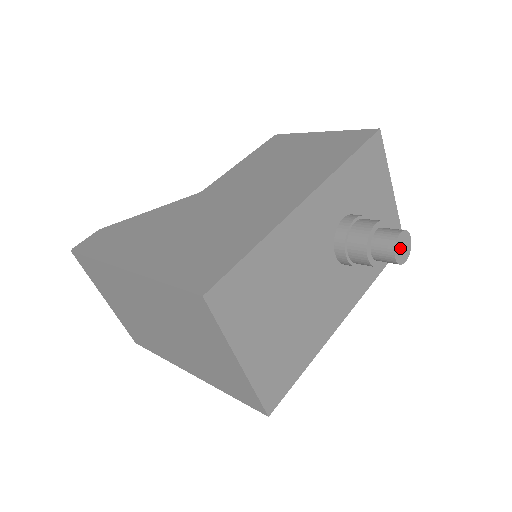
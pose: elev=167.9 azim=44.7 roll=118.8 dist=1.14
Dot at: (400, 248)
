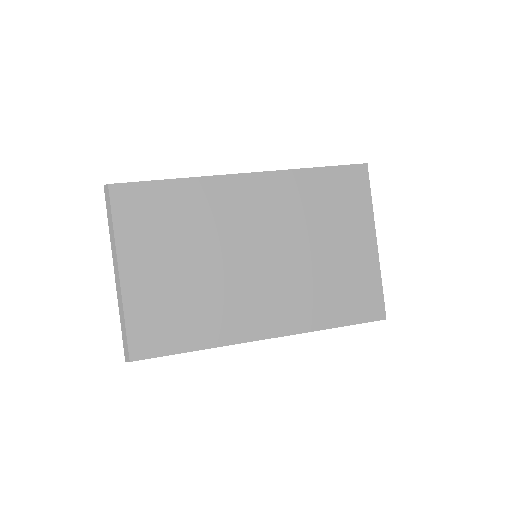
Dot at: occluded
